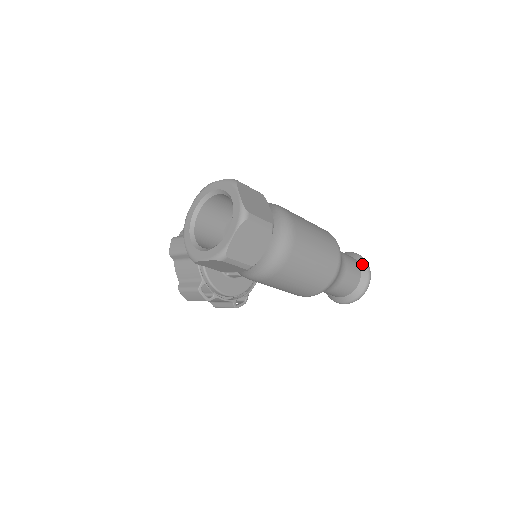
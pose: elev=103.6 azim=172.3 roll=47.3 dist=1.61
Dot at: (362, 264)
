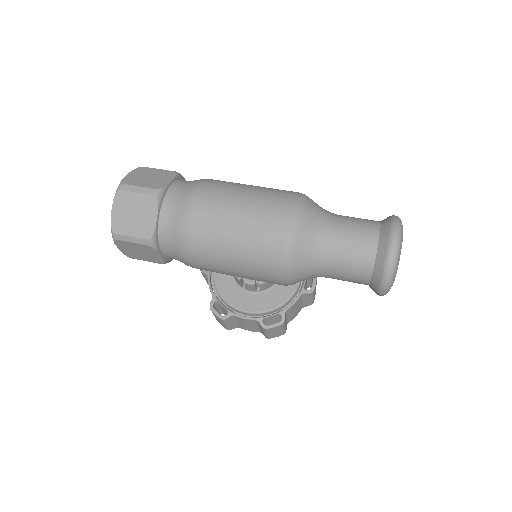
Dot at: (385, 224)
